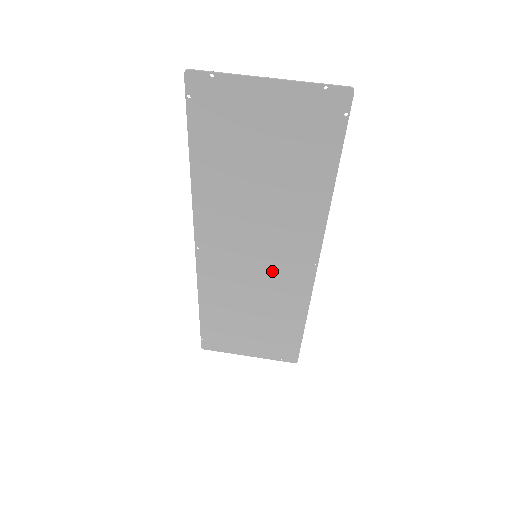
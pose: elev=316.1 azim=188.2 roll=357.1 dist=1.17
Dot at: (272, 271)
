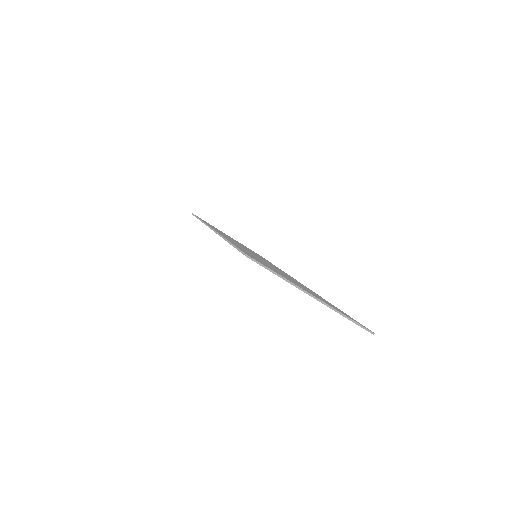
Dot at: occluded
